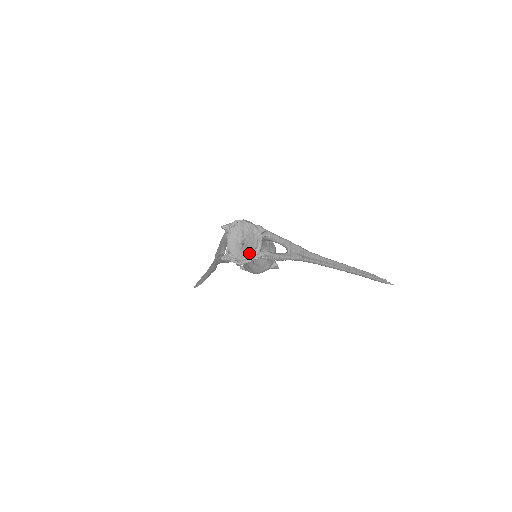
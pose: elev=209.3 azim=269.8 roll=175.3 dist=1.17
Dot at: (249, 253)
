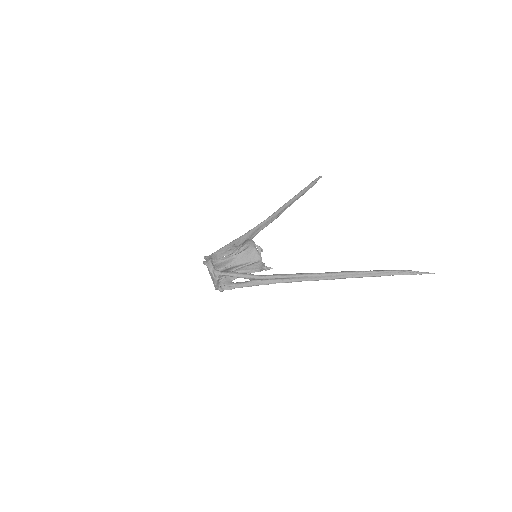
Dot at: occluded
